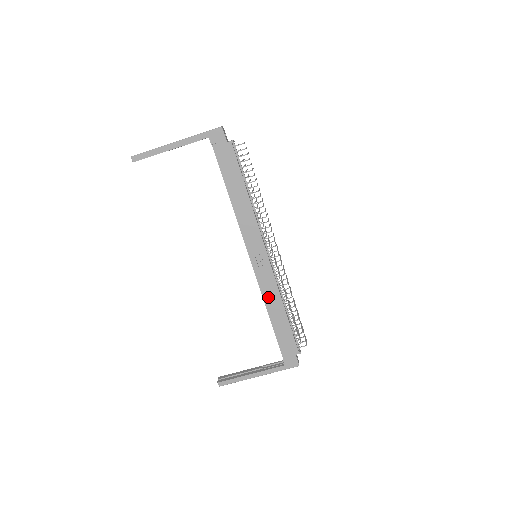
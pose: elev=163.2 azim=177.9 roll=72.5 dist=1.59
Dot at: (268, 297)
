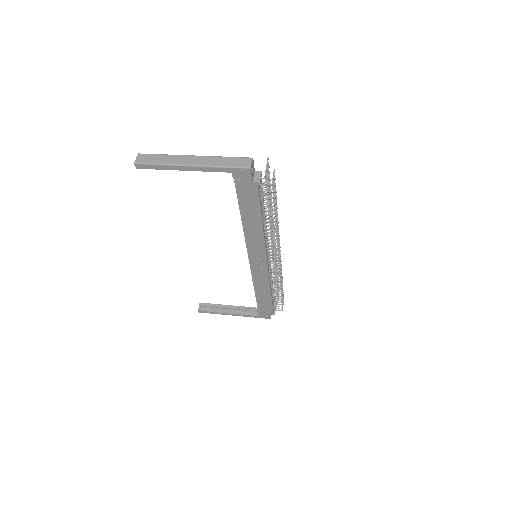
Dot at: (258, 284)
